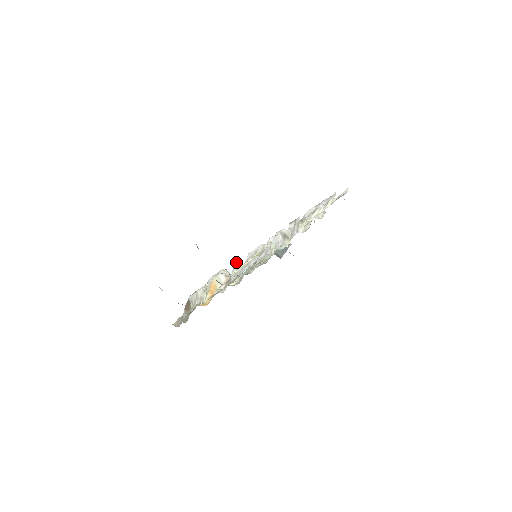
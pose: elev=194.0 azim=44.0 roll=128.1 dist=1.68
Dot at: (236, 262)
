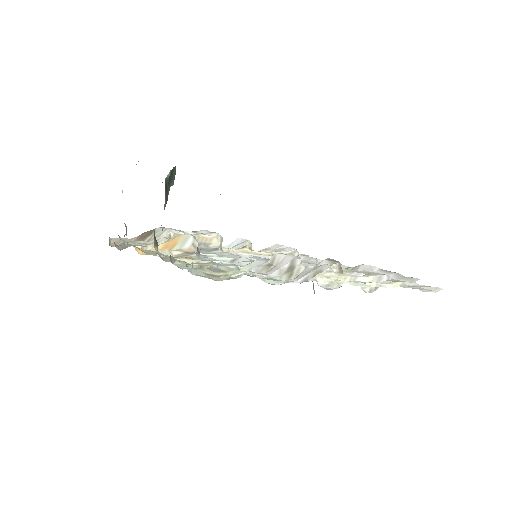
Dot at: (247, 240)
